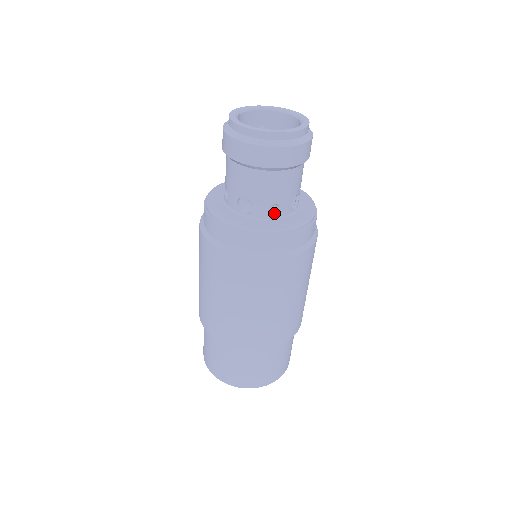
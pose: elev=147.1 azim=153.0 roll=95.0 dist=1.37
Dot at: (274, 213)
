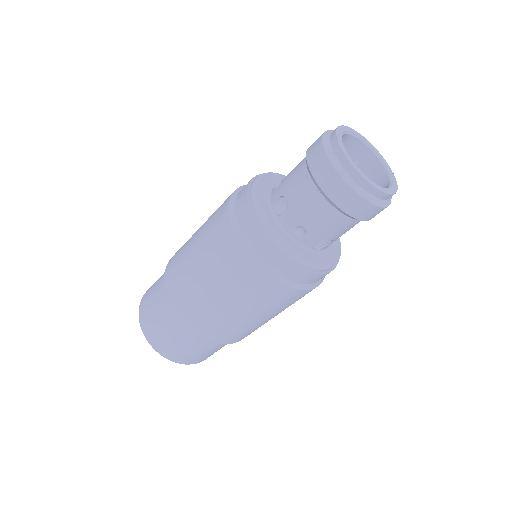
Dot at: (297, 234)
